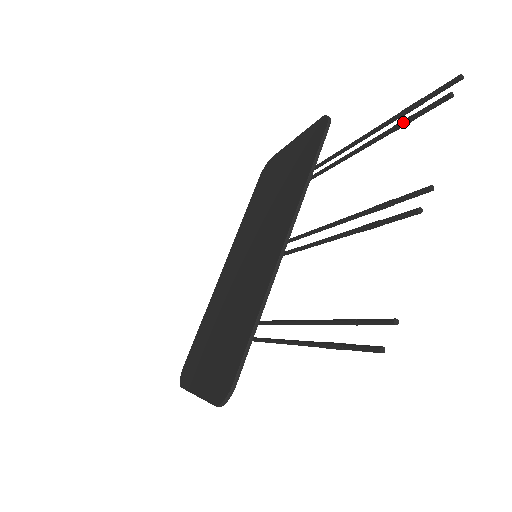
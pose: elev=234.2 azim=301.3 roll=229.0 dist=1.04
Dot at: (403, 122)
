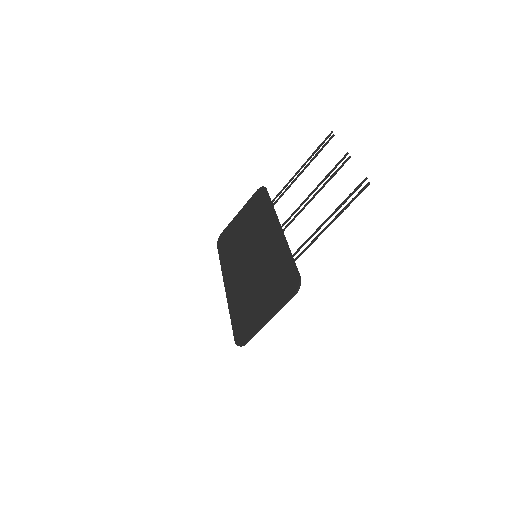
Dot at: (318, 153)
